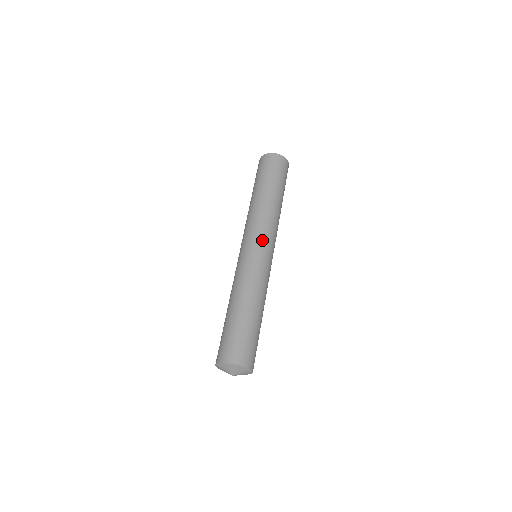
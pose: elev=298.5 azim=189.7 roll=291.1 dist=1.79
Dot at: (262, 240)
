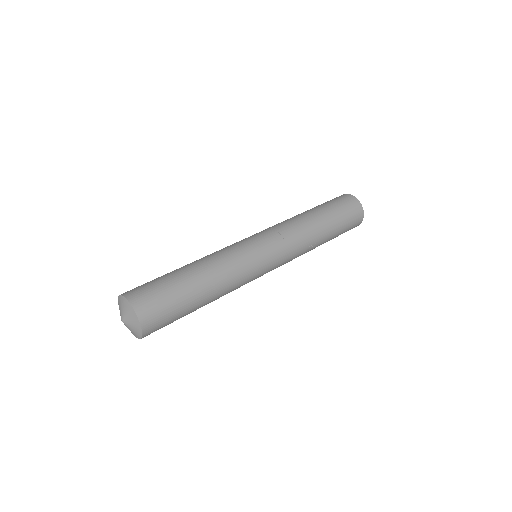
Dot at: (276, 249)
